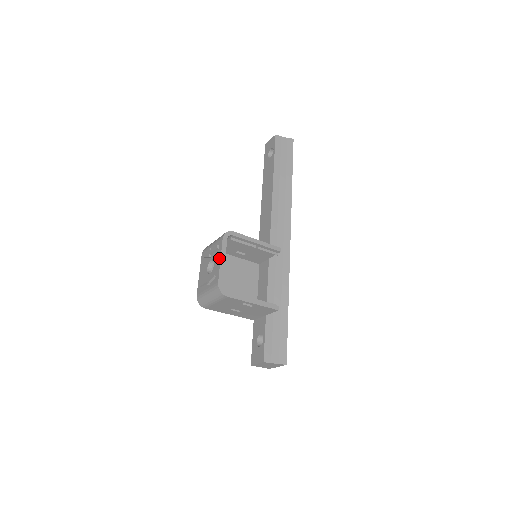
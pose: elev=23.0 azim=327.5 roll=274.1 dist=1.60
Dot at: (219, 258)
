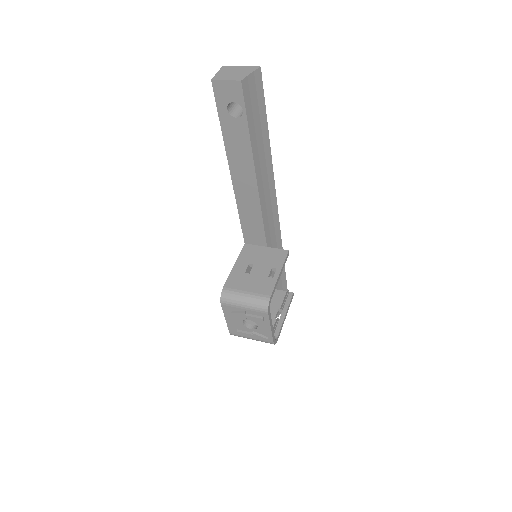
Dot at: (268, 327)
